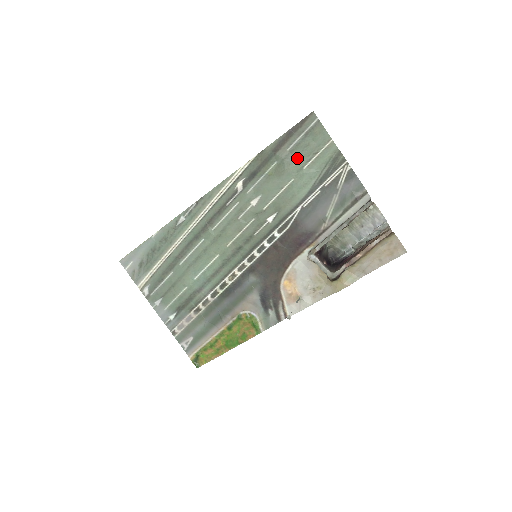
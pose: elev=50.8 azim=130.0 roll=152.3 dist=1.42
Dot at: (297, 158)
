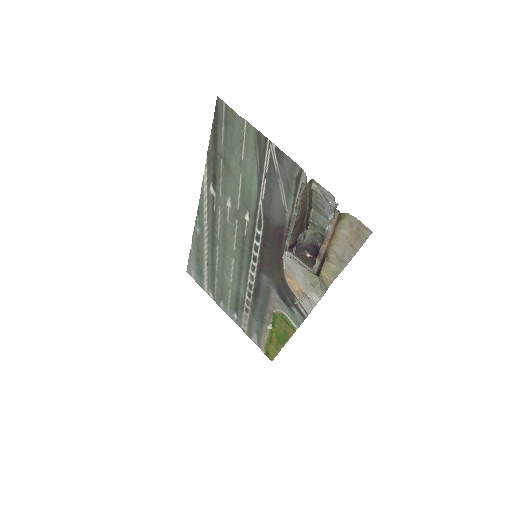
Dot at: (232, 150)
